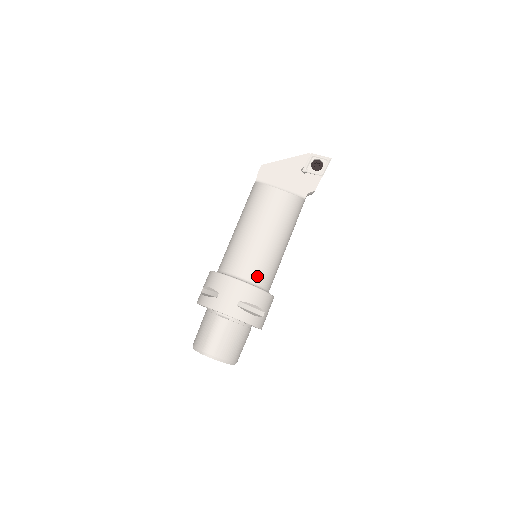
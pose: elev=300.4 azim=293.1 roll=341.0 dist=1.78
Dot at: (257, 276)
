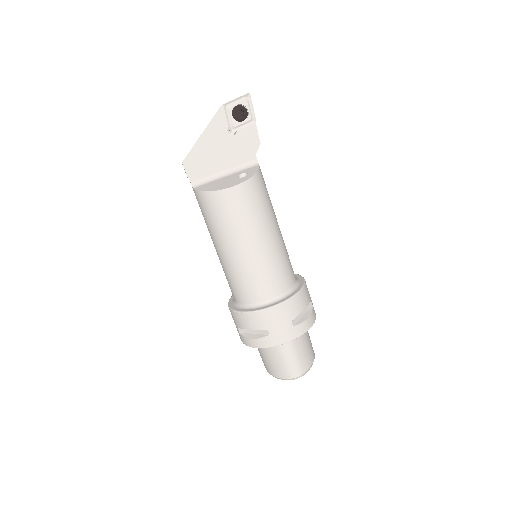
Dot at: (284, 283)
